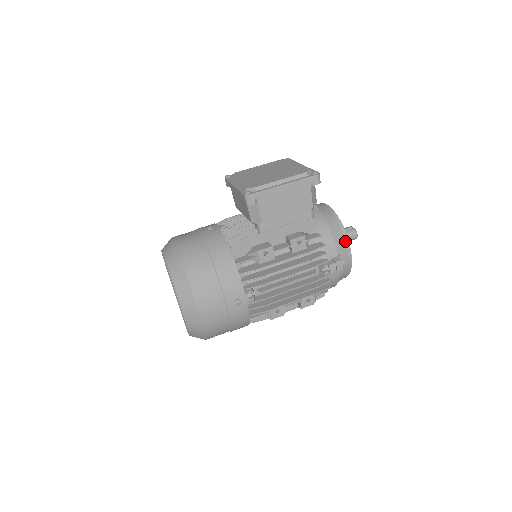
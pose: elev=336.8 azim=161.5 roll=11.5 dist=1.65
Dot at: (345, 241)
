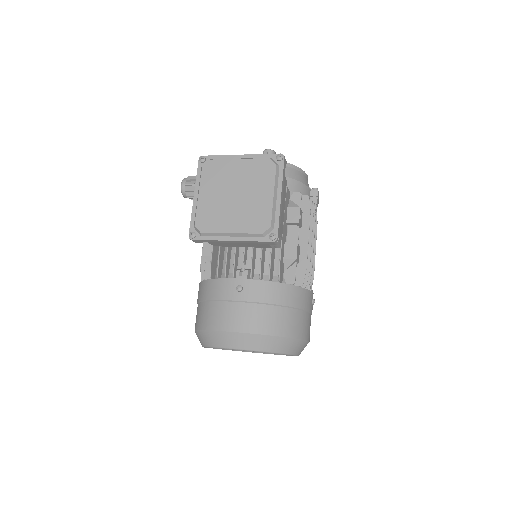
Dot at: (302, 173)
